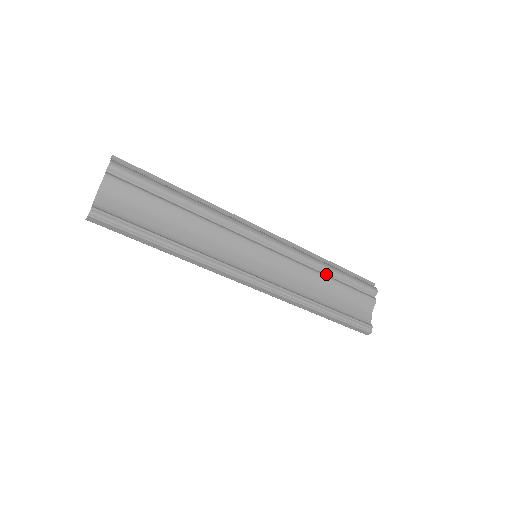
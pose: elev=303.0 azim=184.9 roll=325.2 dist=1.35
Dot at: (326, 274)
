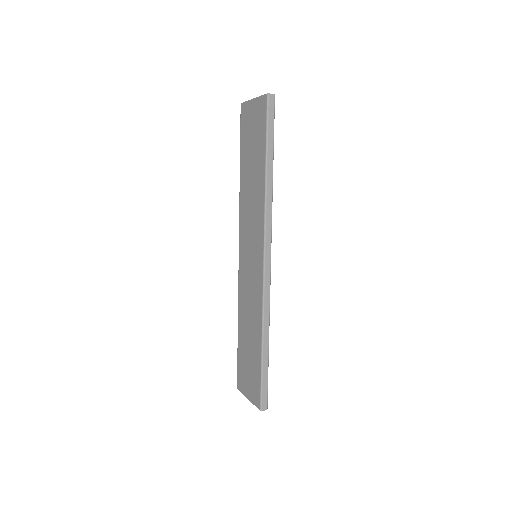
Dot at: occluded
